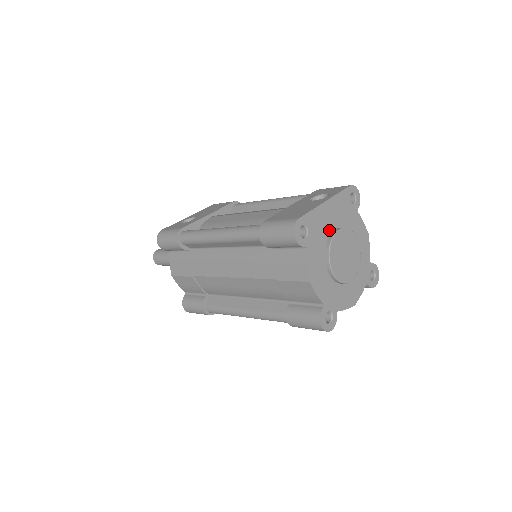
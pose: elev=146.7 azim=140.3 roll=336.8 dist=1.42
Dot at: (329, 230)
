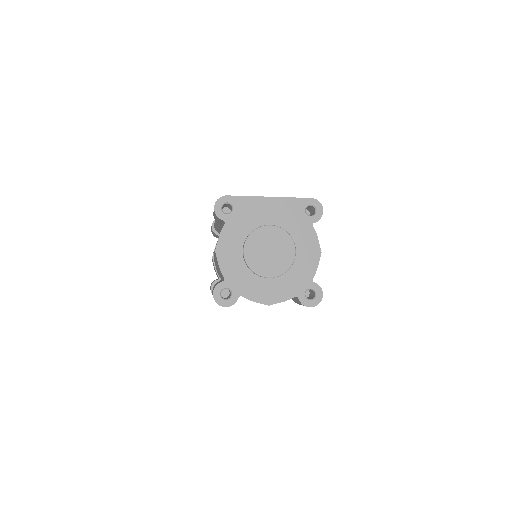
Dot at: (262, 222)
